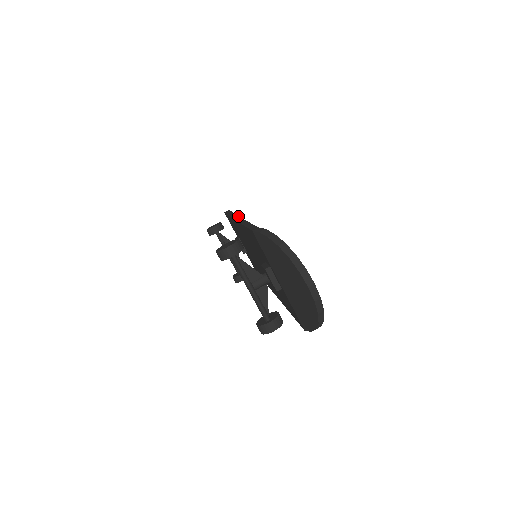
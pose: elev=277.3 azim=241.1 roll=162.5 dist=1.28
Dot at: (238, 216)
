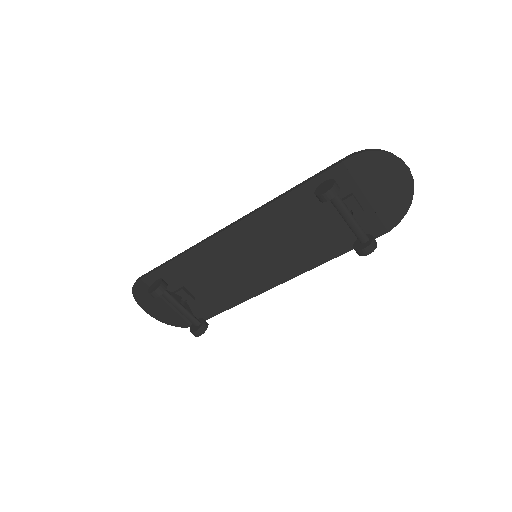
Dot at: (227, 226)
